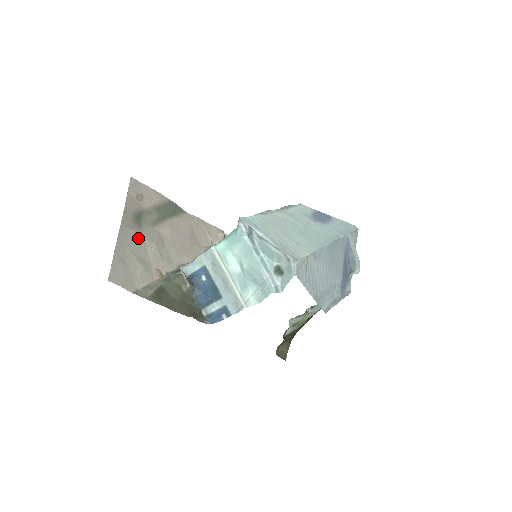
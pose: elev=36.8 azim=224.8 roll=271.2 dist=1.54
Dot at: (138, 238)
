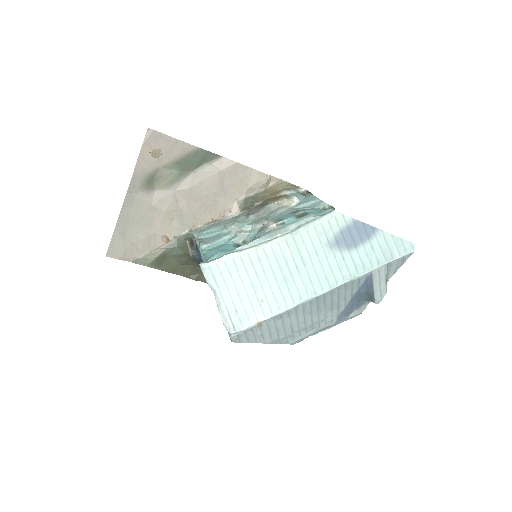
Dot at: (145, 207)
